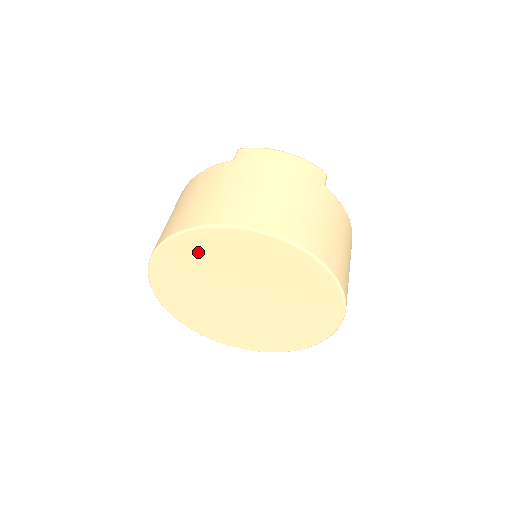
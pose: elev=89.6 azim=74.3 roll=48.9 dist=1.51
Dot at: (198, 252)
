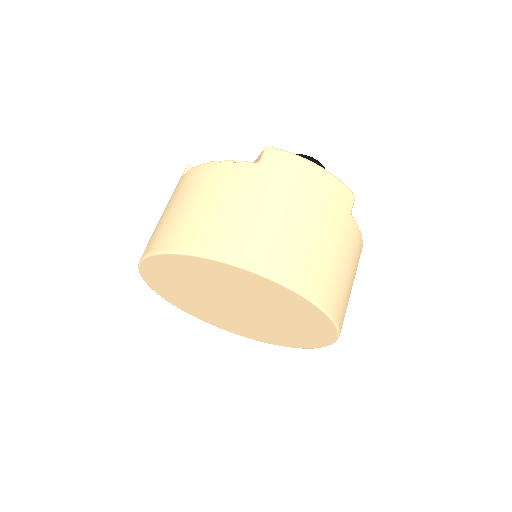
Dot at: (202, 270)
